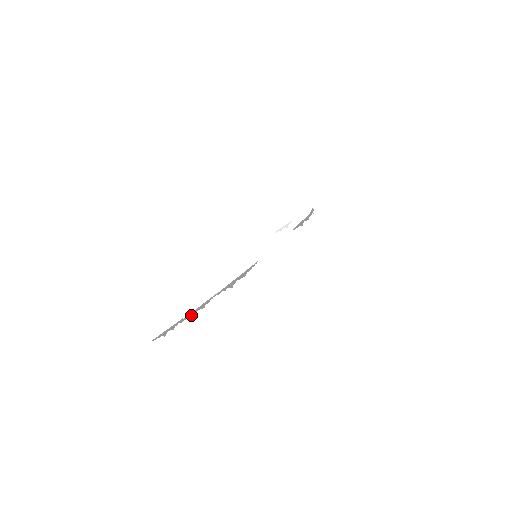
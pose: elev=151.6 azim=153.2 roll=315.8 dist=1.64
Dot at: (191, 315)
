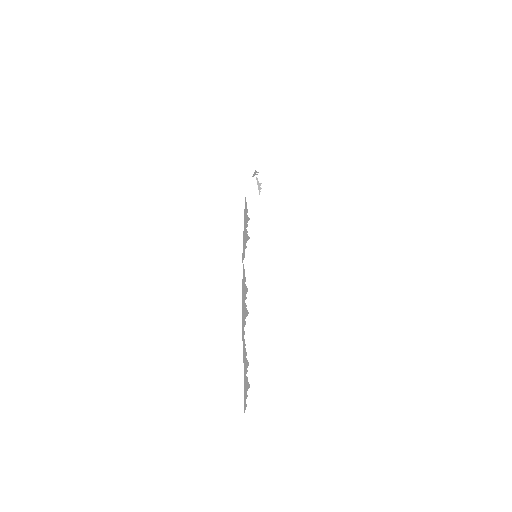
Dot at: (245, 314)
